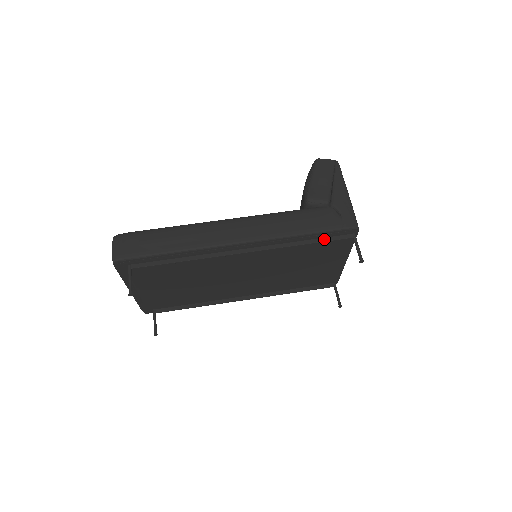
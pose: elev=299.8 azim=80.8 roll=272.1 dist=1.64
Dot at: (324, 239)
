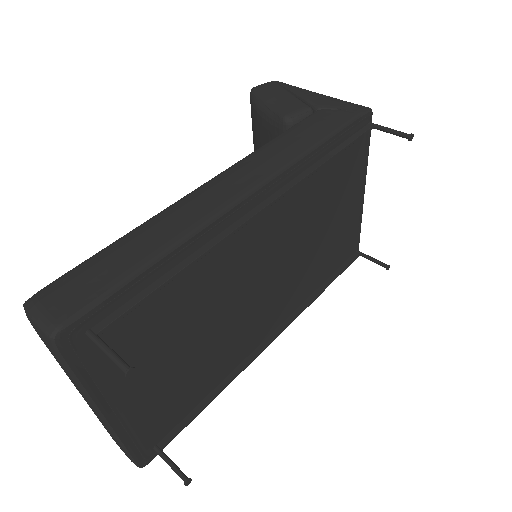
Dot at: (345, 143)
